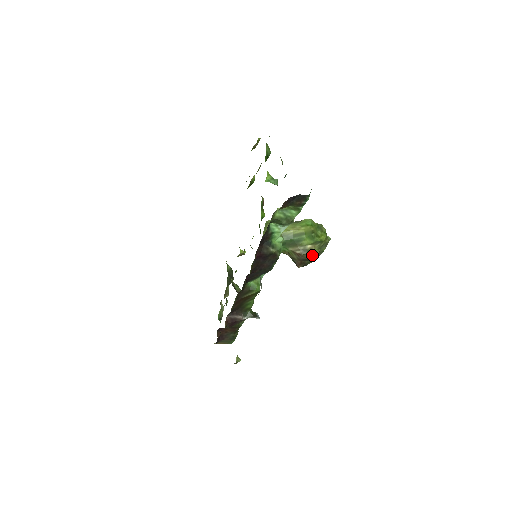
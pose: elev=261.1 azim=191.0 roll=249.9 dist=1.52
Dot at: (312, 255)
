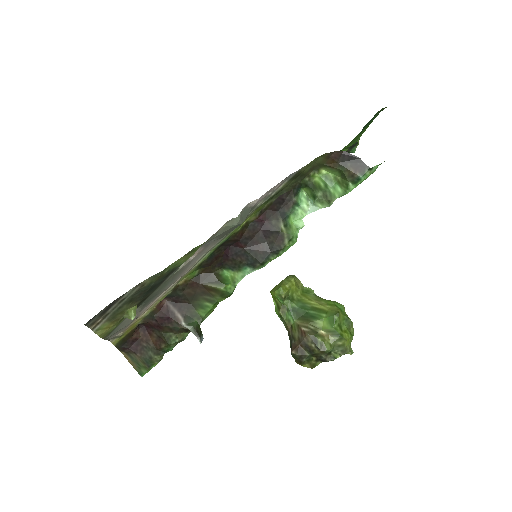
Dot at: (319, 345)
